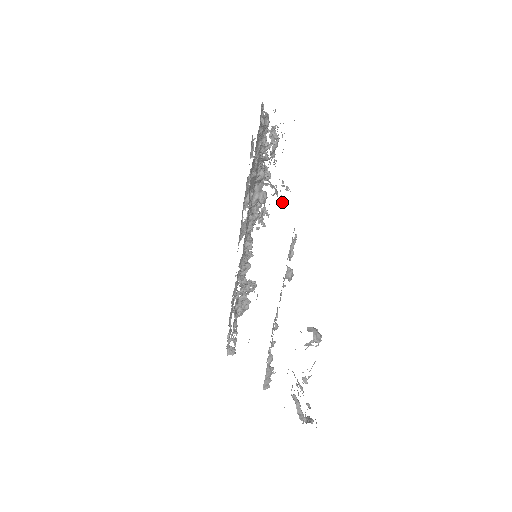
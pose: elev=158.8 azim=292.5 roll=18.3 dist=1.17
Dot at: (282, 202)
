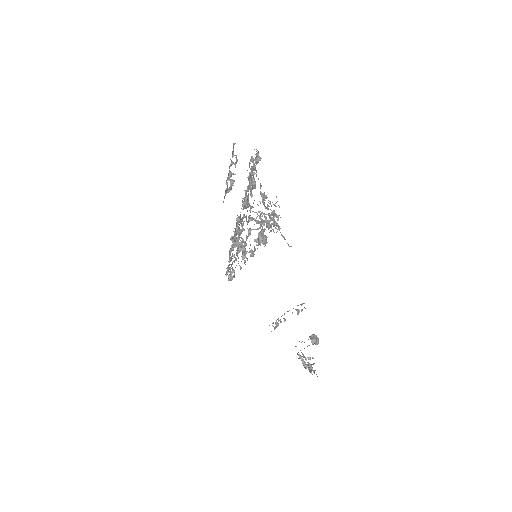
Dot at: occluded
